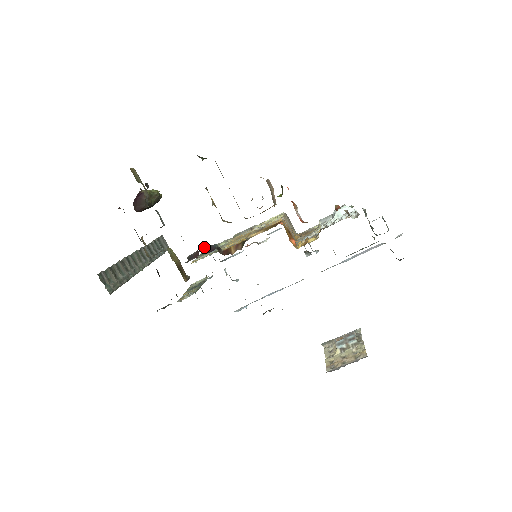
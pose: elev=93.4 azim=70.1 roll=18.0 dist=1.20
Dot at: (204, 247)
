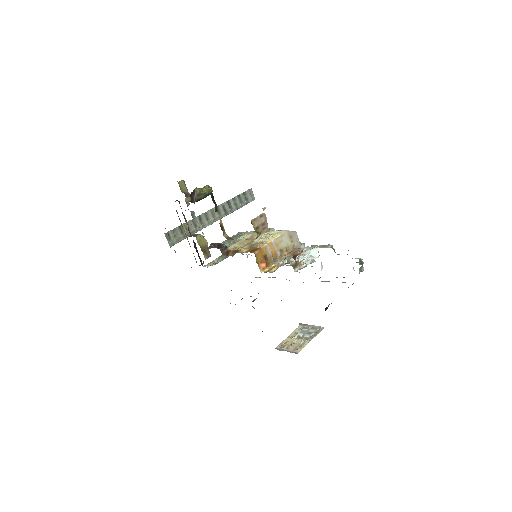
Dot at: (218, 243)
